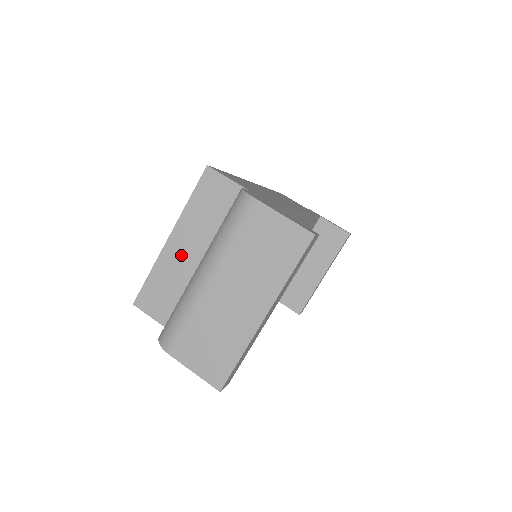
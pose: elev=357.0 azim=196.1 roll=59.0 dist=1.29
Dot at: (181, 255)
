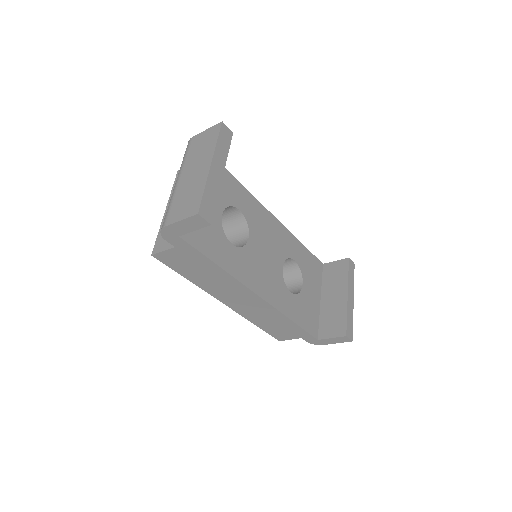
Dot at: occluded
